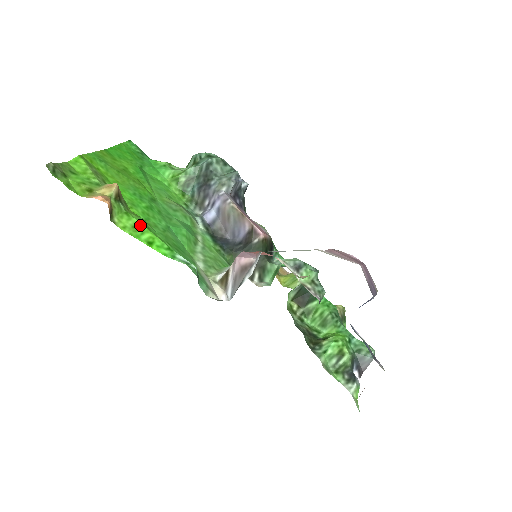
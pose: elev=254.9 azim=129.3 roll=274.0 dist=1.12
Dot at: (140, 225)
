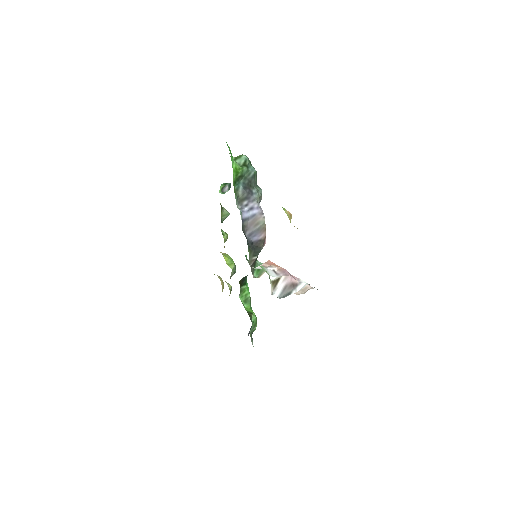
Dot at: occluded
